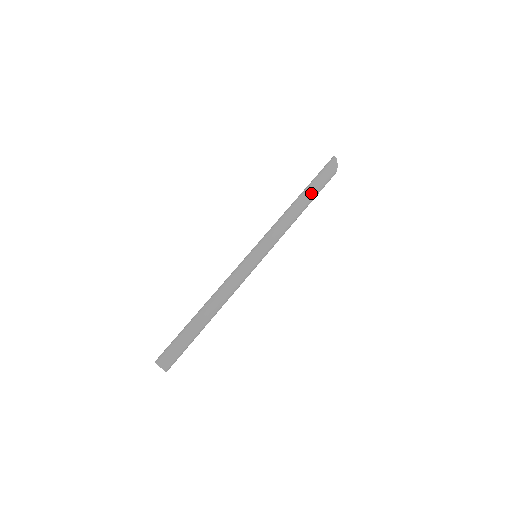
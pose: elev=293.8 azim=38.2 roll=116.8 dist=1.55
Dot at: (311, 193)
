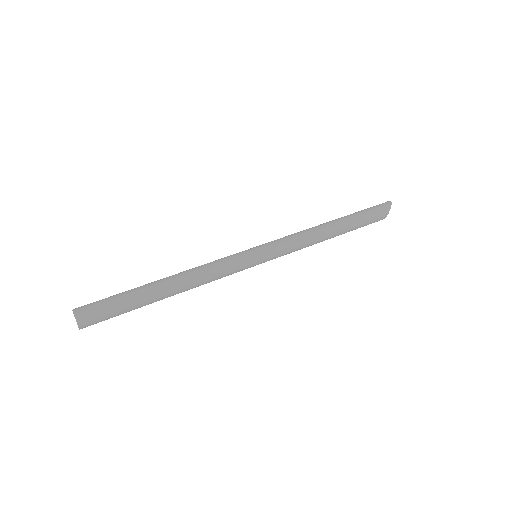
Dot at: (349, 221)
